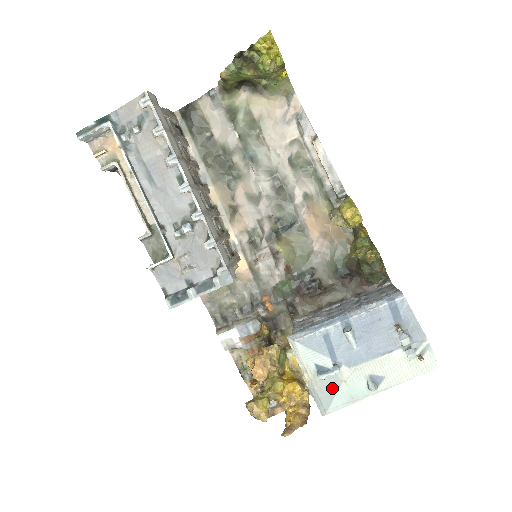
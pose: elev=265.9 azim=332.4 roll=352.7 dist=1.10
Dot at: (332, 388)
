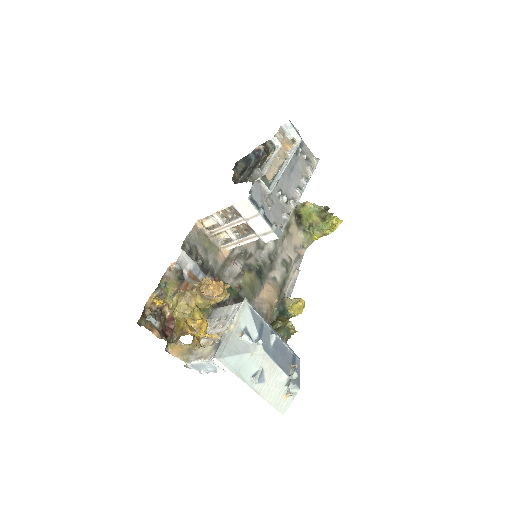
Dot at: (241, 349)
